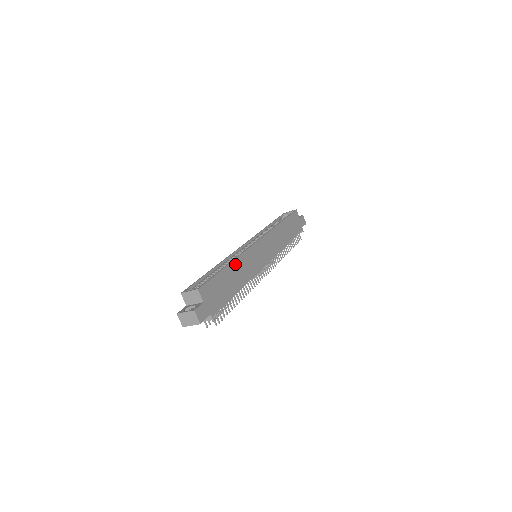
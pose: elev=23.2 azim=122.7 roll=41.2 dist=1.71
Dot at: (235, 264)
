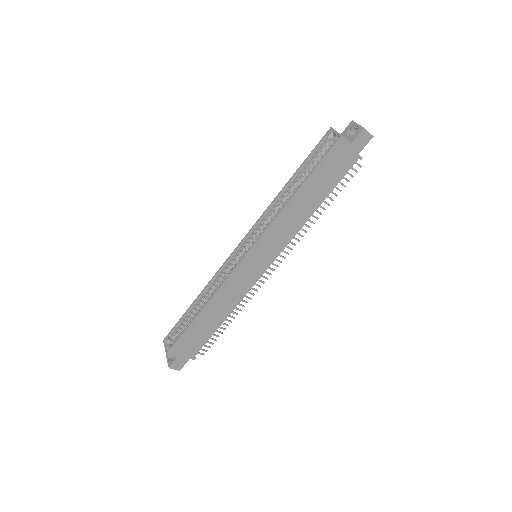
Dot at: (210, 305)
